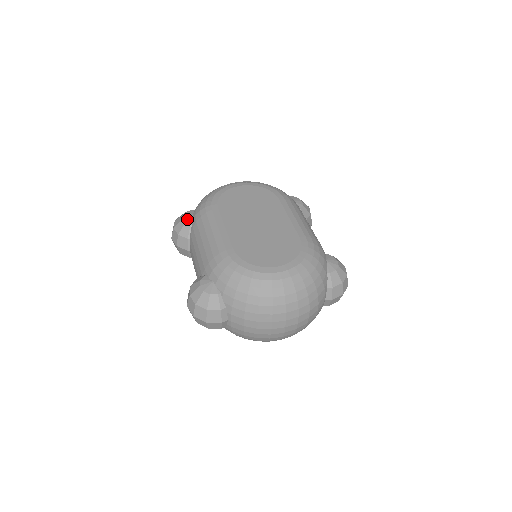
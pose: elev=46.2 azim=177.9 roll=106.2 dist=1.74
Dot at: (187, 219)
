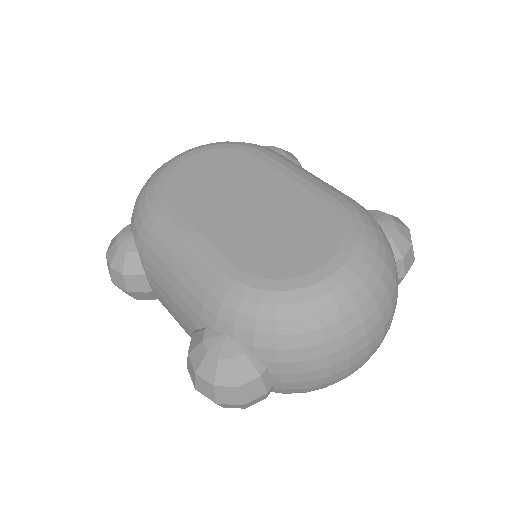
Dot at: (126, 244)
